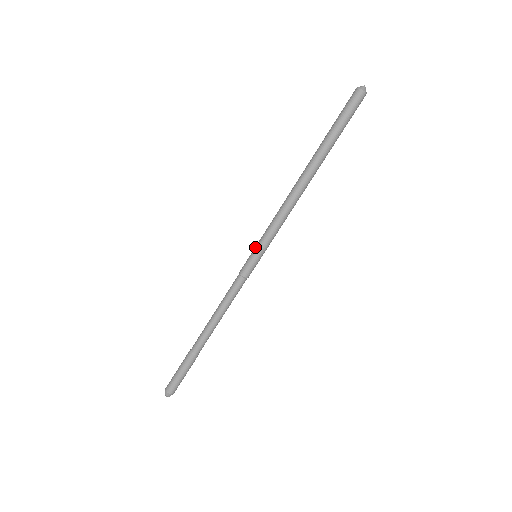
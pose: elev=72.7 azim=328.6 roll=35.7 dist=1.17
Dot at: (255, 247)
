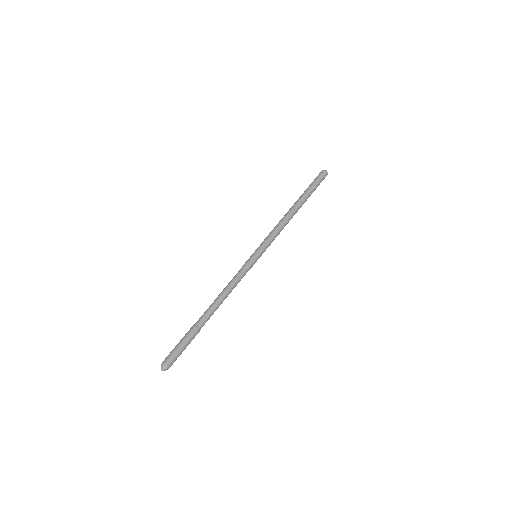
Dot at: (258, 249)
